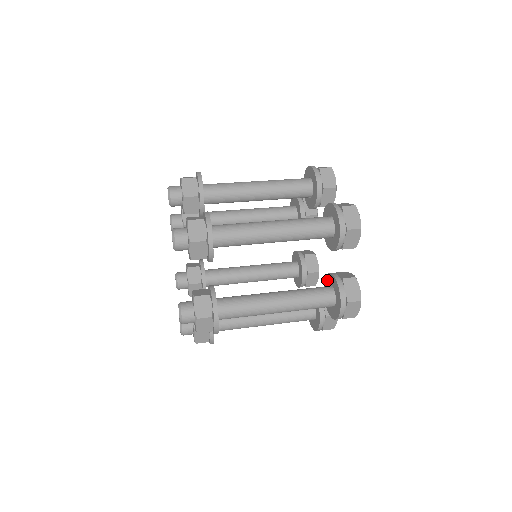
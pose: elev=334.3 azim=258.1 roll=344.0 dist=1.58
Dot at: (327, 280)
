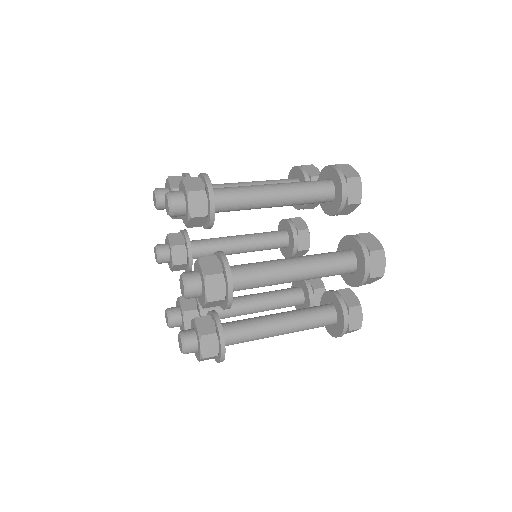
Dot at: (329, 296)
